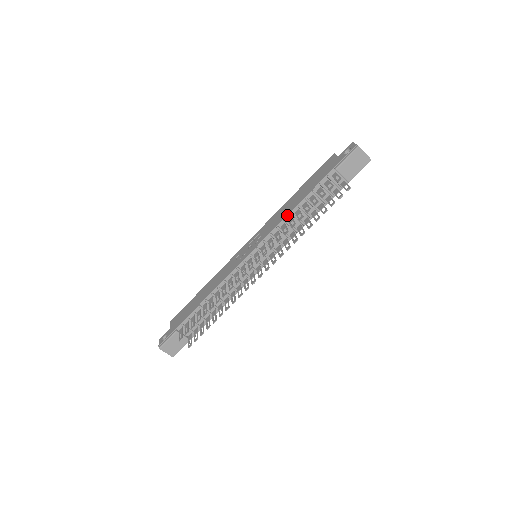
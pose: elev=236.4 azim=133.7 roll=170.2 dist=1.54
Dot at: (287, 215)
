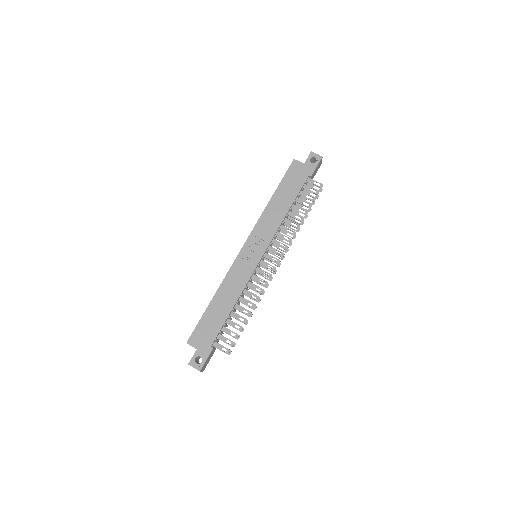
Dot at: (284, 218)
